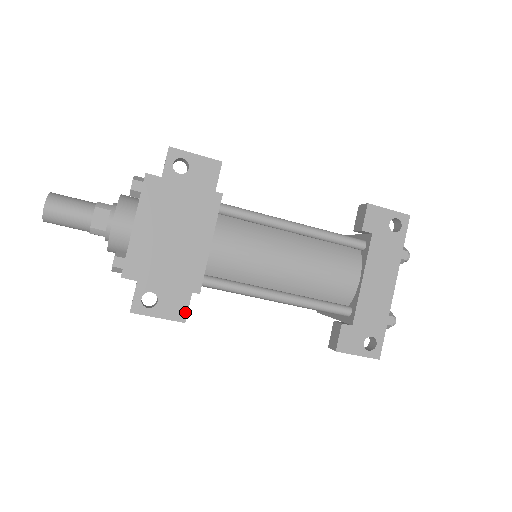
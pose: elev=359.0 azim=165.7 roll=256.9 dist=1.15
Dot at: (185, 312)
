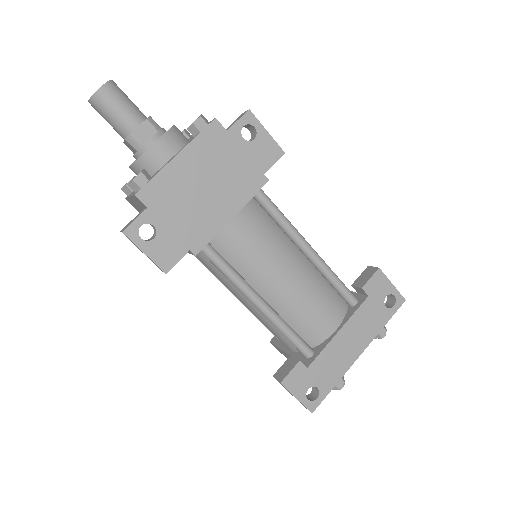
Dot at: (172, 264)
